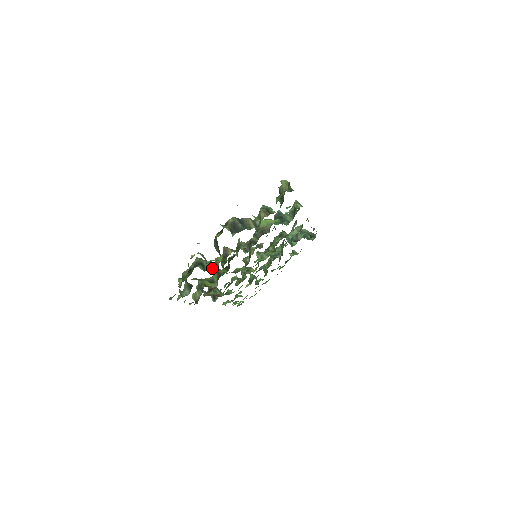
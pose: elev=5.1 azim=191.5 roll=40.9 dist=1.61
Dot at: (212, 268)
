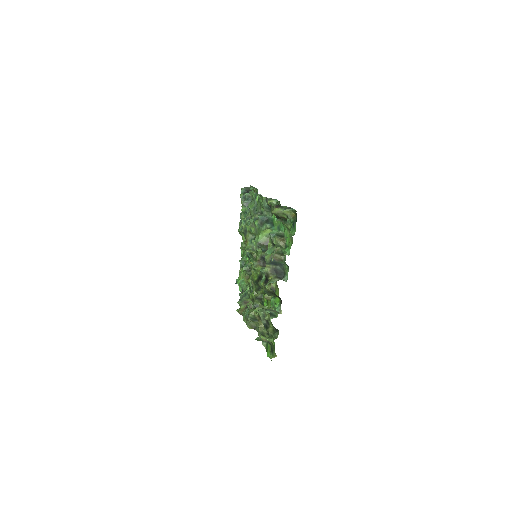
Dot at: occluded
